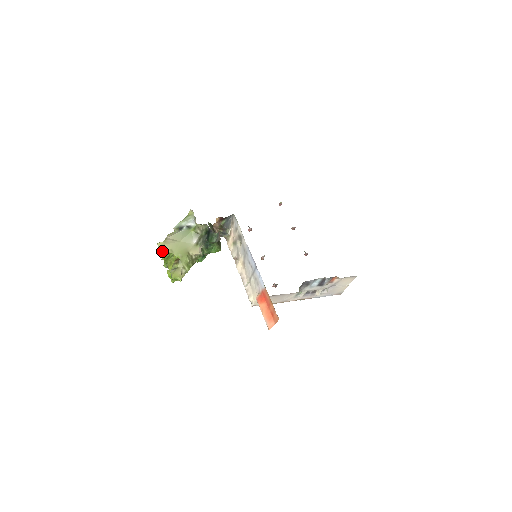
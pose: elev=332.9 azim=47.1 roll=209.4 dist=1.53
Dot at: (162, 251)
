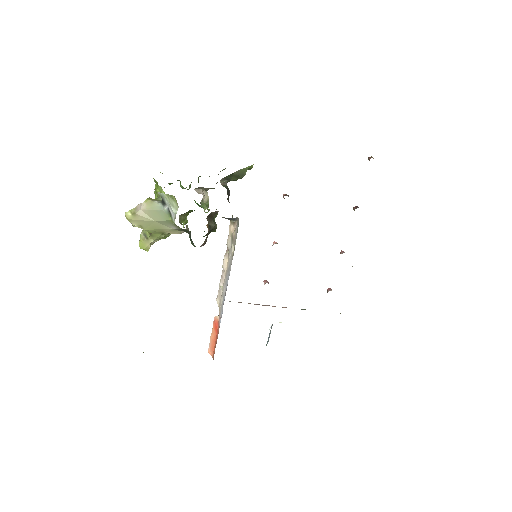
Dot at: occluded
